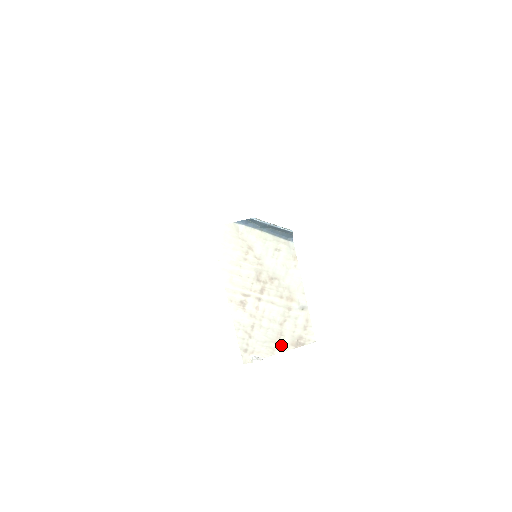
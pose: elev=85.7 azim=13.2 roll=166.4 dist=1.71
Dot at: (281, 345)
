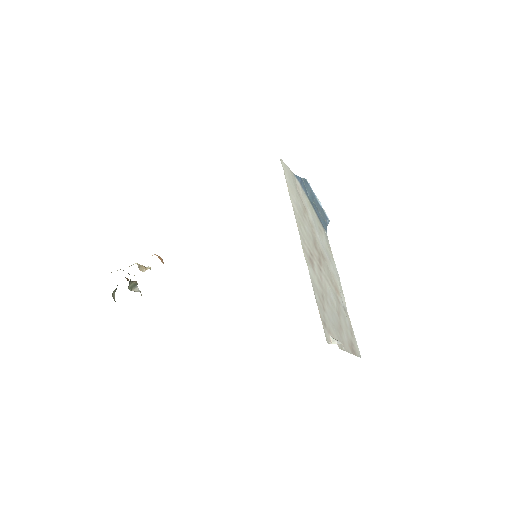
Dot at: (344, 341)
